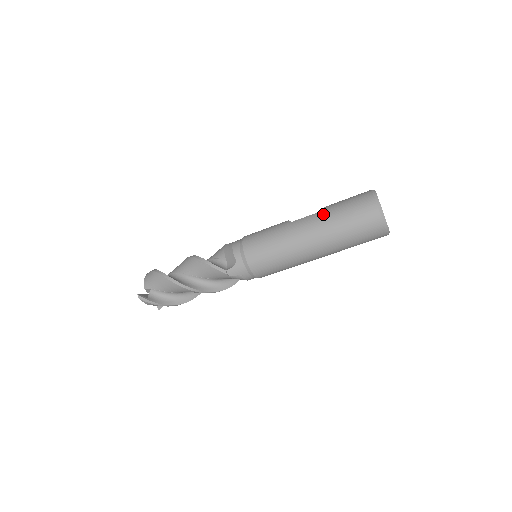
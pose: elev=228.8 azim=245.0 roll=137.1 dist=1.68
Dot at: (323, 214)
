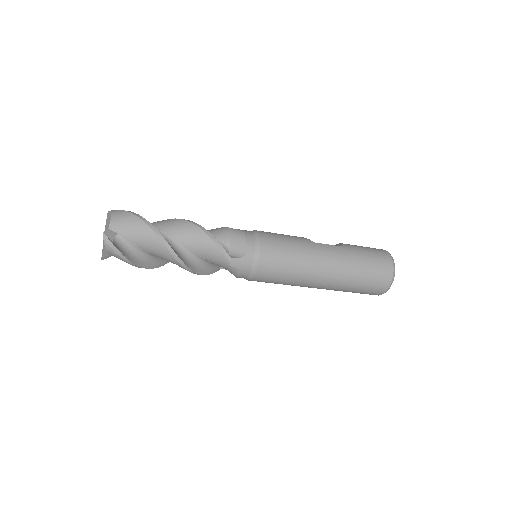
Dot at: (346, 251)
